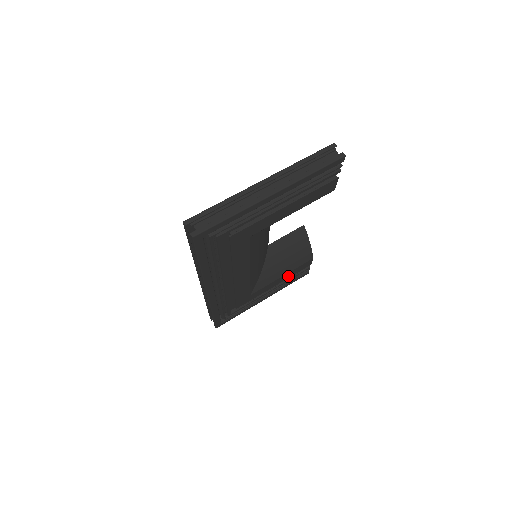
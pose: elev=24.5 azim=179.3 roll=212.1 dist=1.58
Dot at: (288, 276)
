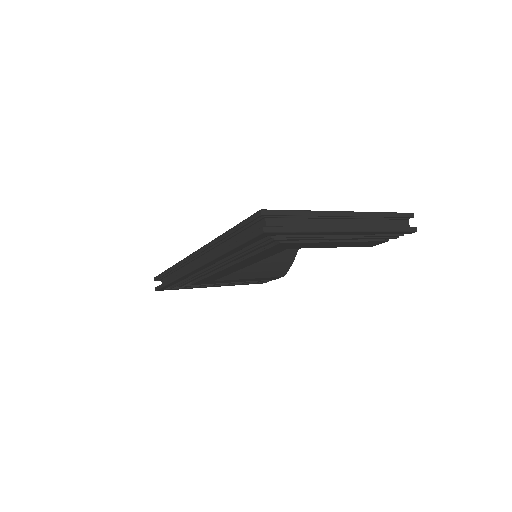
Dot at: (252, 280)
